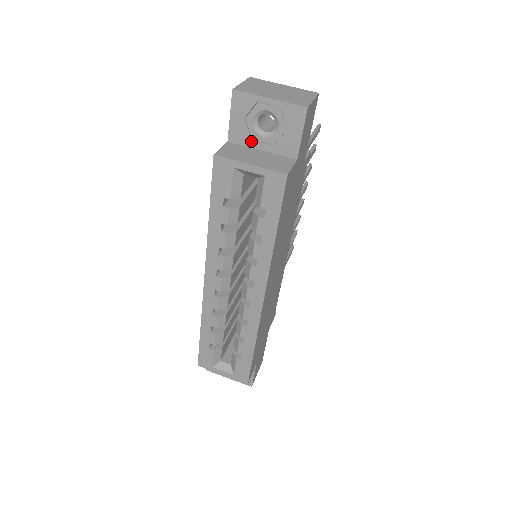
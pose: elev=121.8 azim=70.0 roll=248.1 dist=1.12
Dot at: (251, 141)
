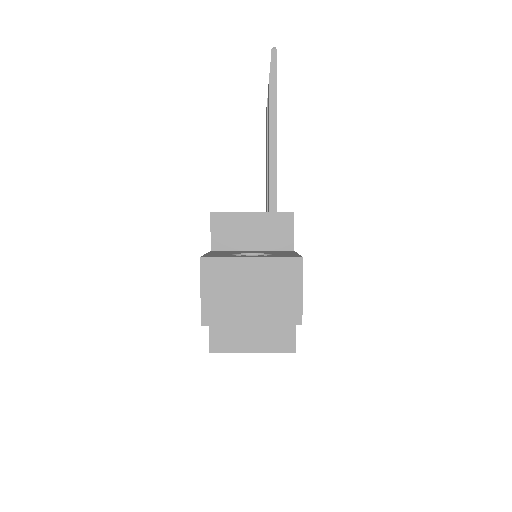
Dot at: occluded
